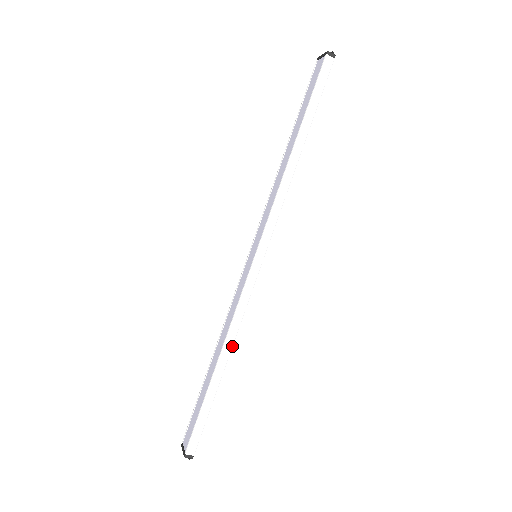
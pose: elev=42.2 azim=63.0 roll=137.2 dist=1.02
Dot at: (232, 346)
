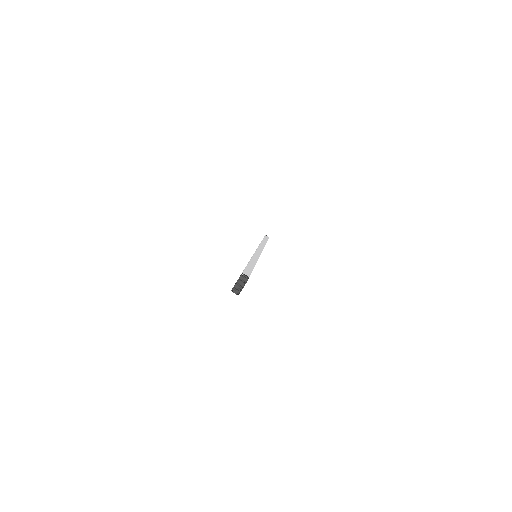
Dot at: (257, 260)
